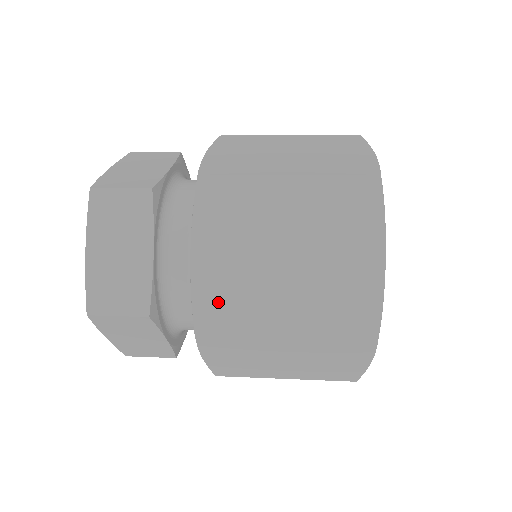
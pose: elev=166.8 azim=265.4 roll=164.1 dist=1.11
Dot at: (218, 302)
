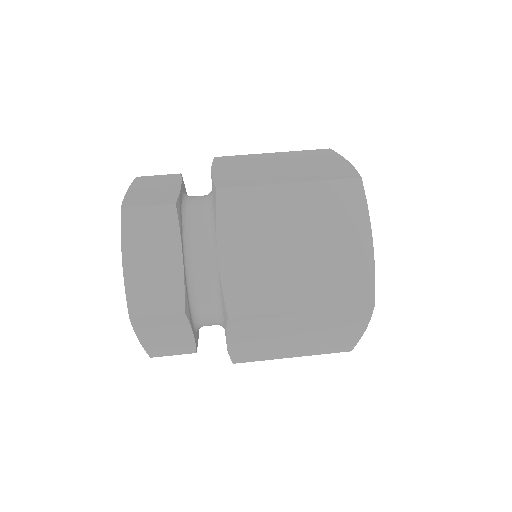
Dot at: (248, 355)
